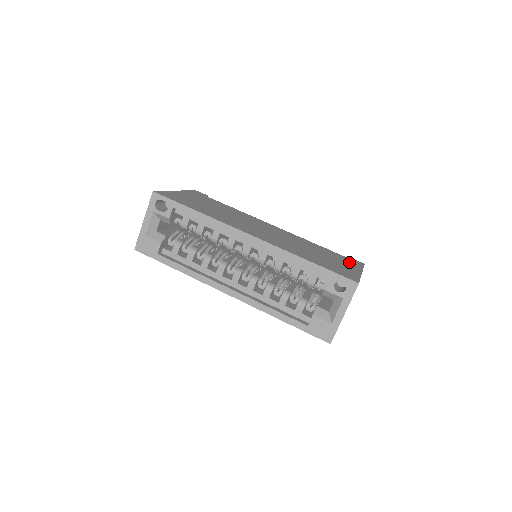
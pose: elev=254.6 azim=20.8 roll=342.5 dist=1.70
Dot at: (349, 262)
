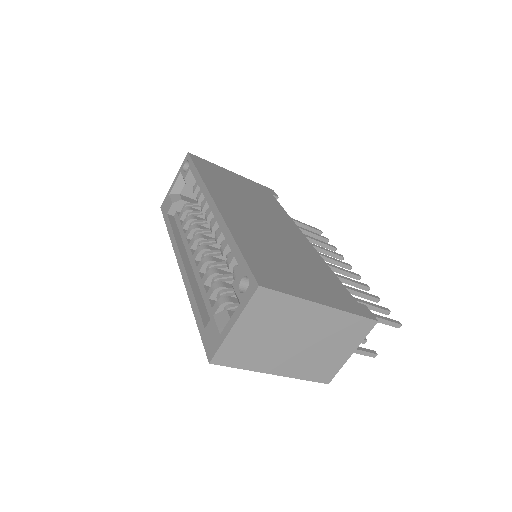
Dot at: (338, 297)
